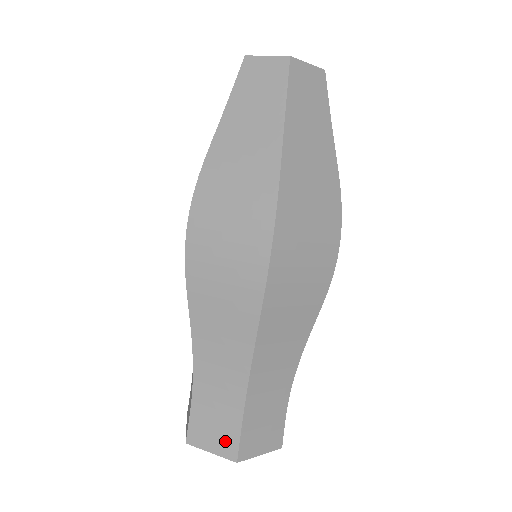
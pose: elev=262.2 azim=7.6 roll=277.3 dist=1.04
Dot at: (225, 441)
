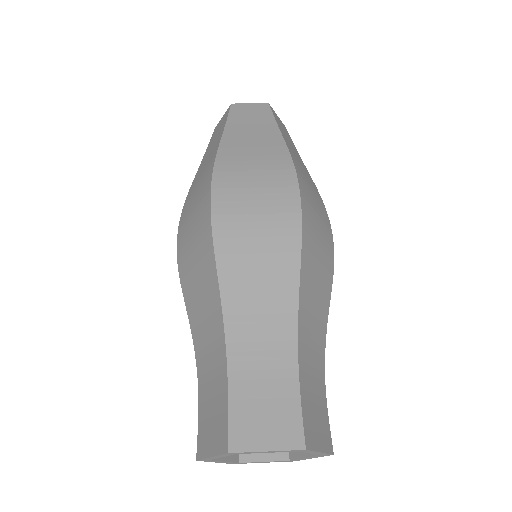
Dot at: (219, 431)
